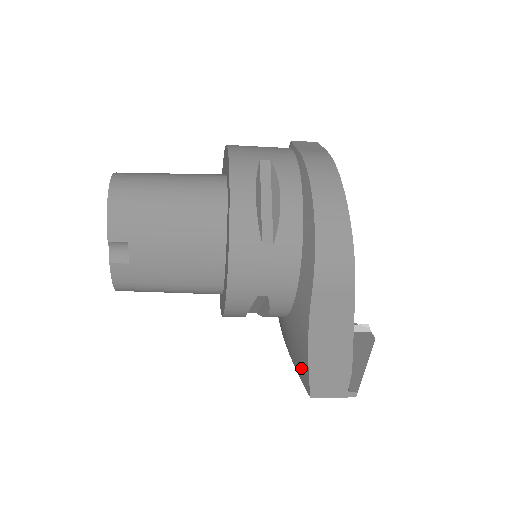
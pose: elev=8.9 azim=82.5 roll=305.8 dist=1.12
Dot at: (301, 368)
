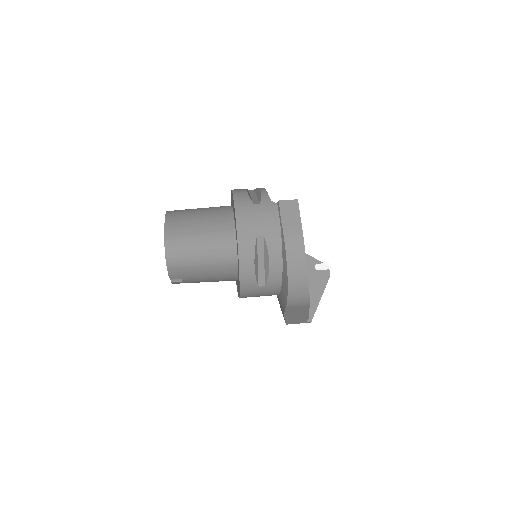
Dot at: occluded
